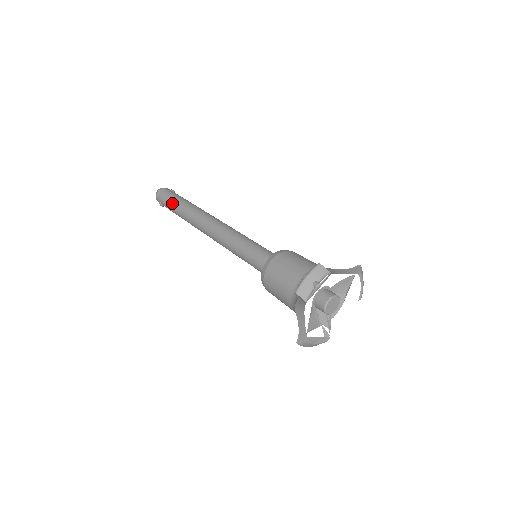
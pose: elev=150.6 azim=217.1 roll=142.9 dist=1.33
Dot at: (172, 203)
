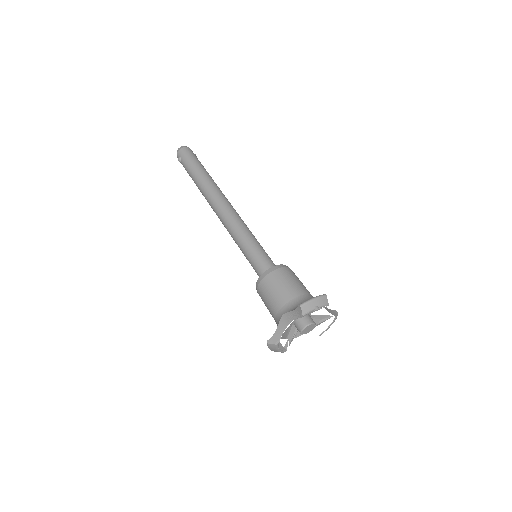
Dot at: (195, 166)
